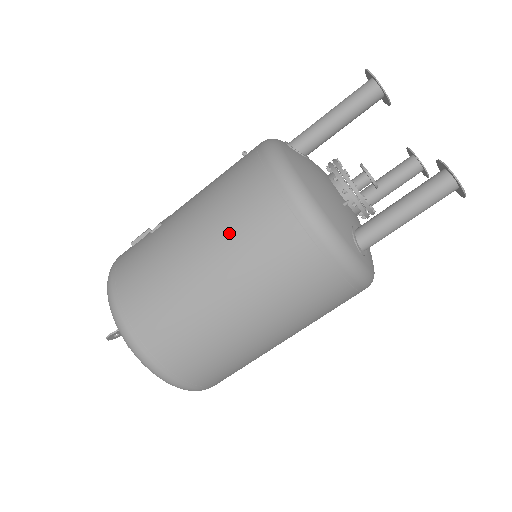
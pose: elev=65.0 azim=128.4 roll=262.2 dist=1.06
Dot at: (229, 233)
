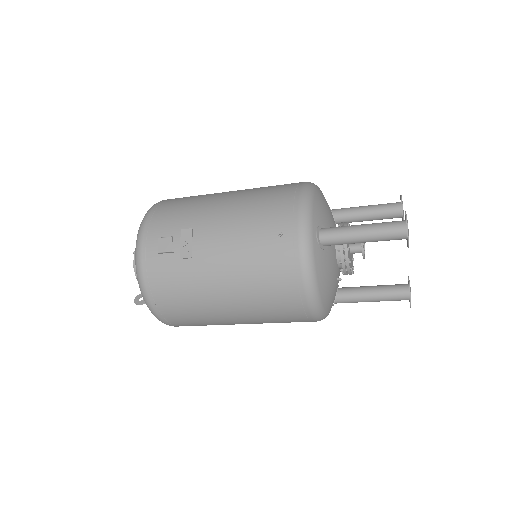
Dot at: (257, 308)
